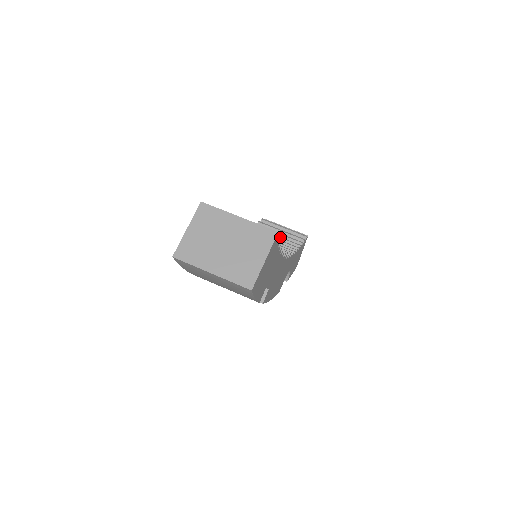
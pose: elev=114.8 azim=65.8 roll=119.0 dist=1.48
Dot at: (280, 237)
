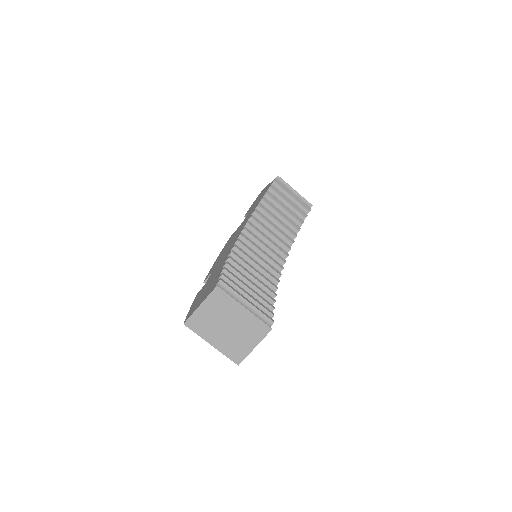
Dot at: (285, 216)
